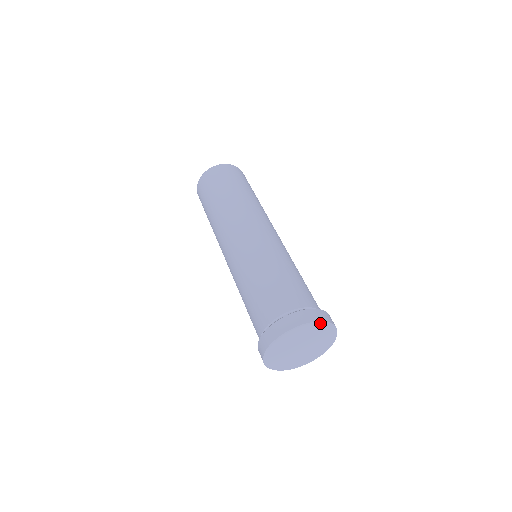
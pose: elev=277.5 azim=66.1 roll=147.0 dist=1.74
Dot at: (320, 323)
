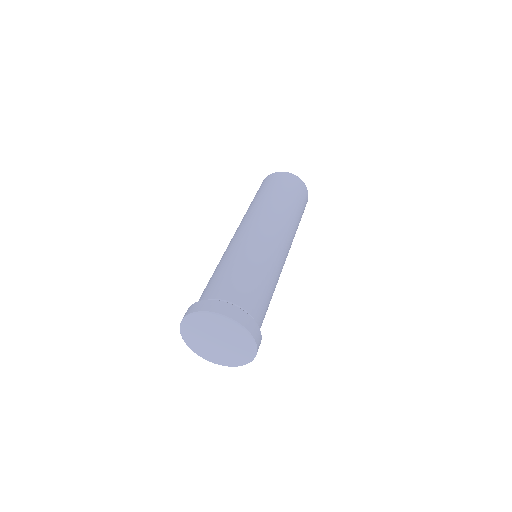
Dot at: (249, 335)
